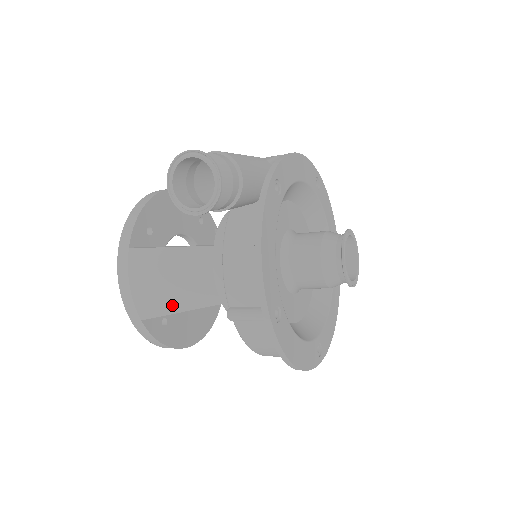
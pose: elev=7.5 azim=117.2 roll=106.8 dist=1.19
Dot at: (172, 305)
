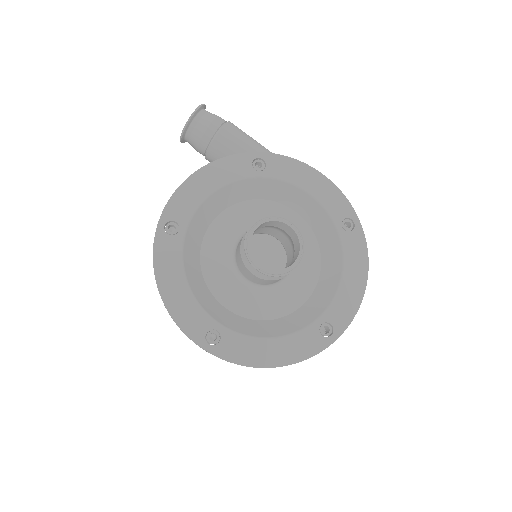
Dot at: occluded
